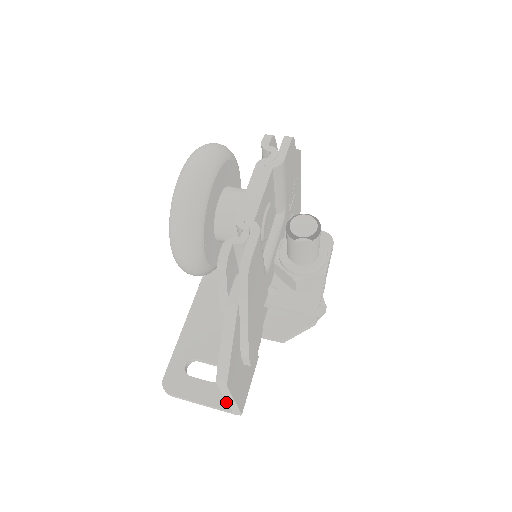
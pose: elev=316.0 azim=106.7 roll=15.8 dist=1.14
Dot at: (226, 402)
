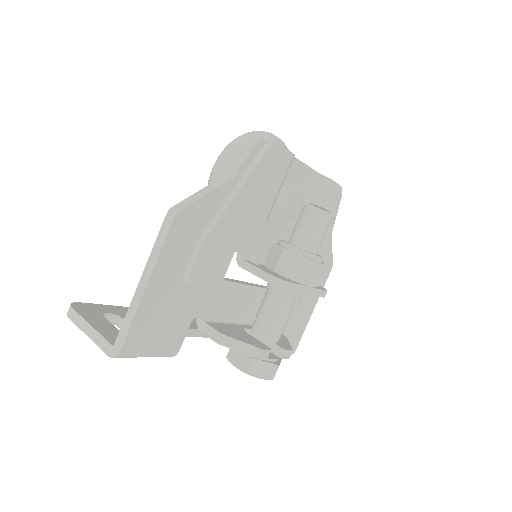
Dot at: (115, 340)
